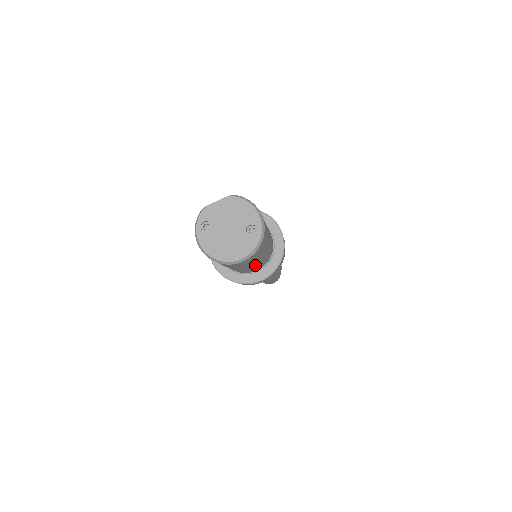
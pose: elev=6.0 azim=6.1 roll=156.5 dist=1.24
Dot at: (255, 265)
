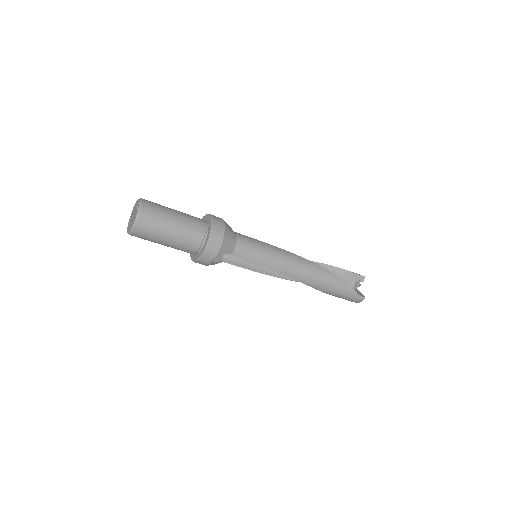
Dot at: (177, 232)
